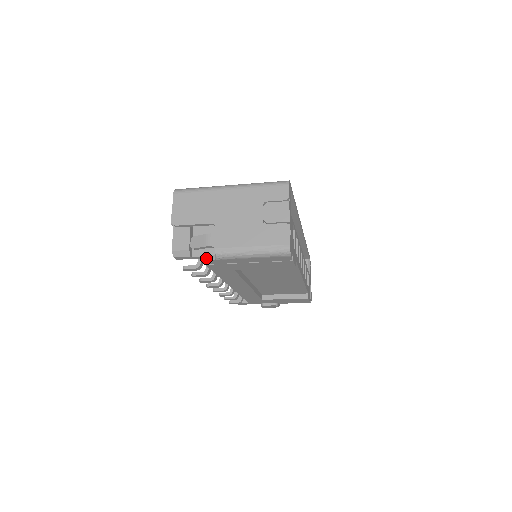
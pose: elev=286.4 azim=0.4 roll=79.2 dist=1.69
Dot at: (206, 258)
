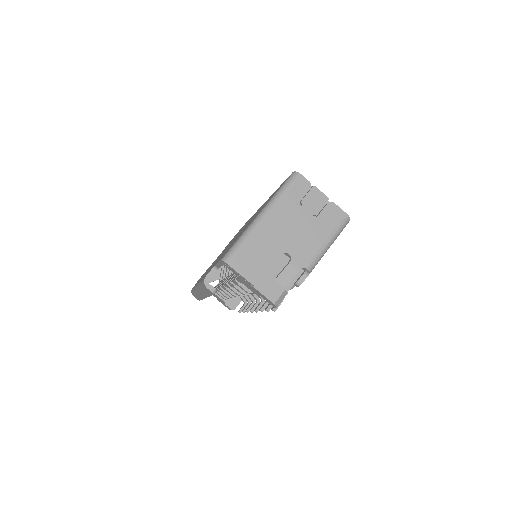
Dot at: (300, 282)
